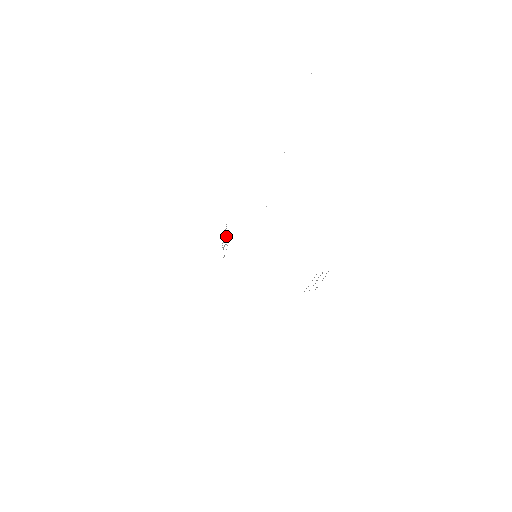
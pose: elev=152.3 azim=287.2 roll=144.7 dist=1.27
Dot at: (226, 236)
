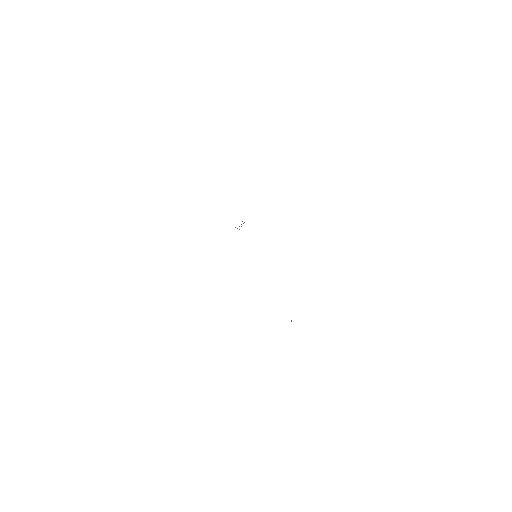
Dot at: occluded
